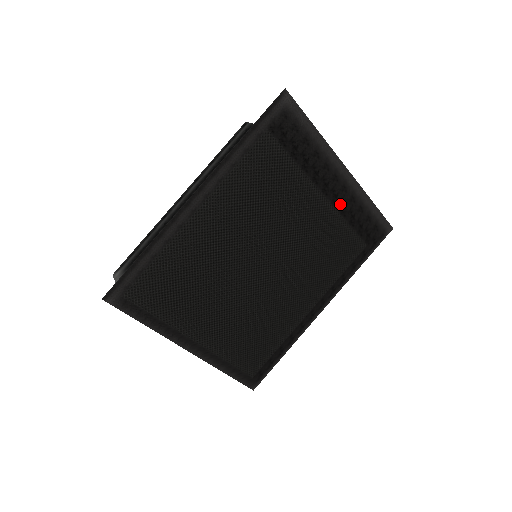
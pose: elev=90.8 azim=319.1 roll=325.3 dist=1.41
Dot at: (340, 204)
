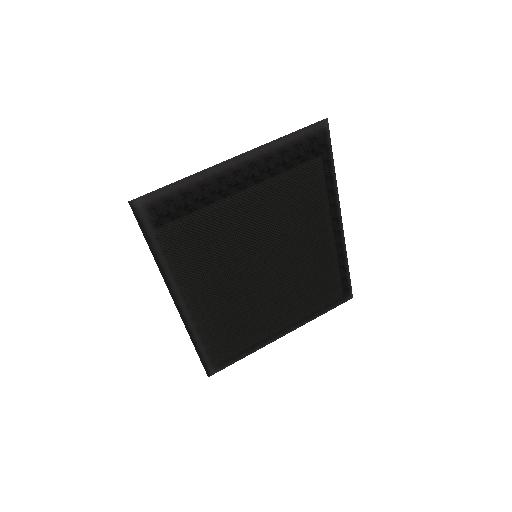
Dot at: (263, 175)
